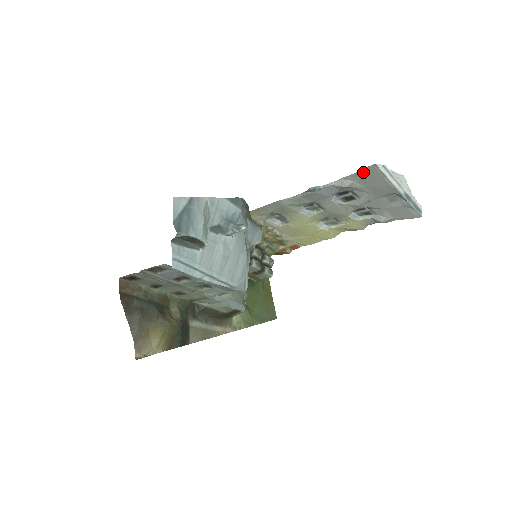
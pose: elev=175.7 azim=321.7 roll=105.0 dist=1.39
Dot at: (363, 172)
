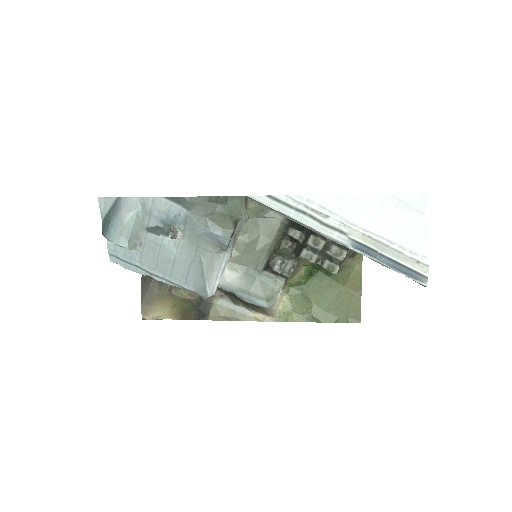
Dot at: occluded
